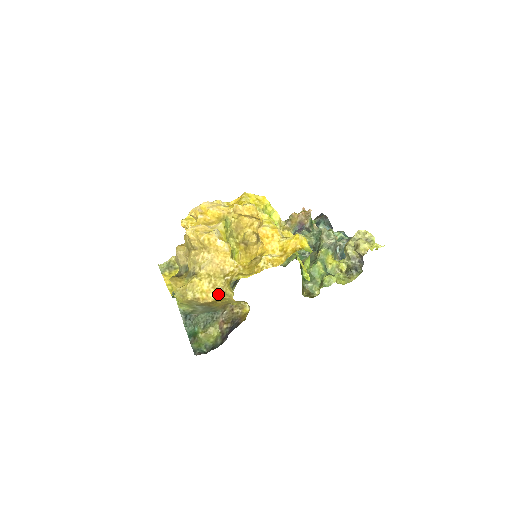
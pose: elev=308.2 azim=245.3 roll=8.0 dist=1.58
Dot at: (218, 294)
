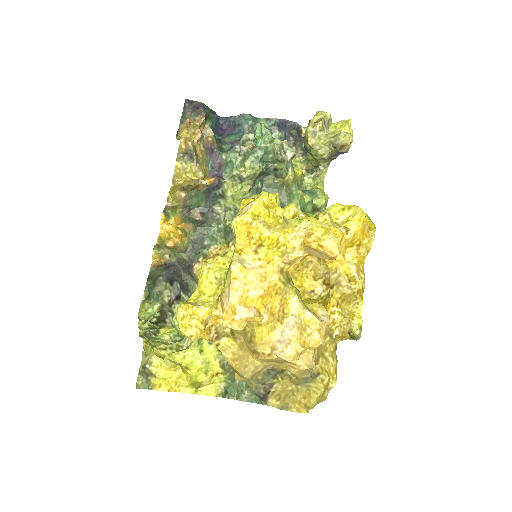
Dot at: (335, 356)
